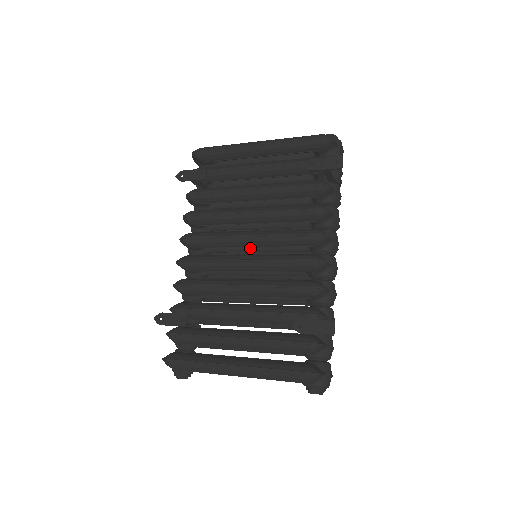
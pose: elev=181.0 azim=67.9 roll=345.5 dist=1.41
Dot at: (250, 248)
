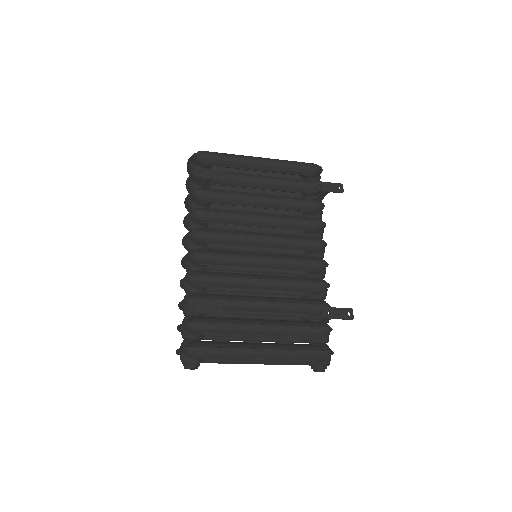
Dot at: (251, 248)
